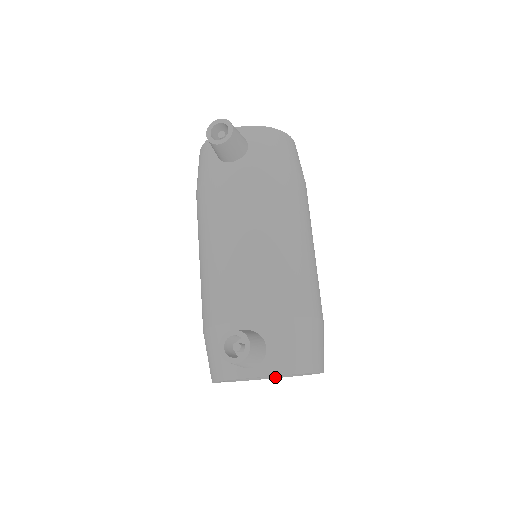
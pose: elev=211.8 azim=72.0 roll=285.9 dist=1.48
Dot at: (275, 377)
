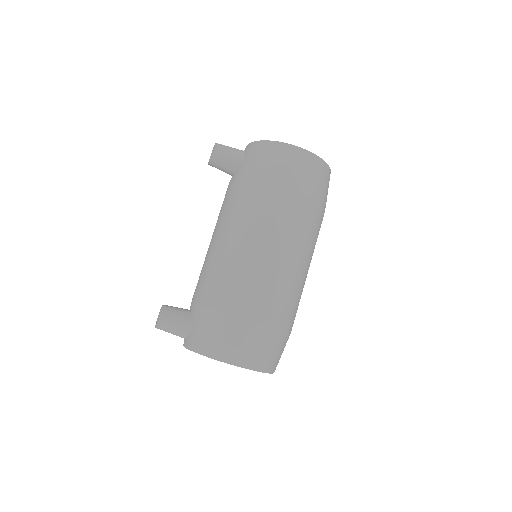
Dot at: occluded
